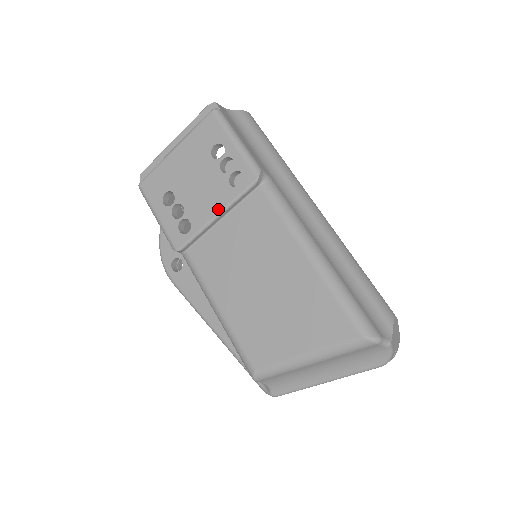
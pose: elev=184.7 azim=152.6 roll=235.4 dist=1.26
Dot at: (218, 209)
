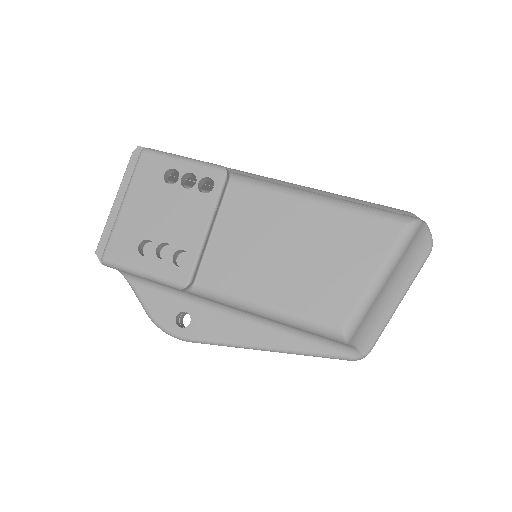
Dot at: (205, 220)
